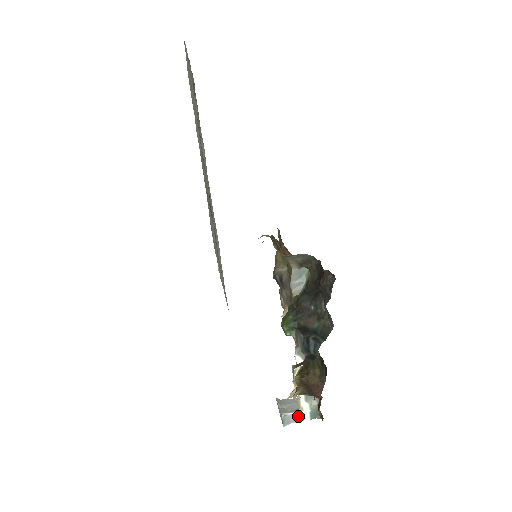
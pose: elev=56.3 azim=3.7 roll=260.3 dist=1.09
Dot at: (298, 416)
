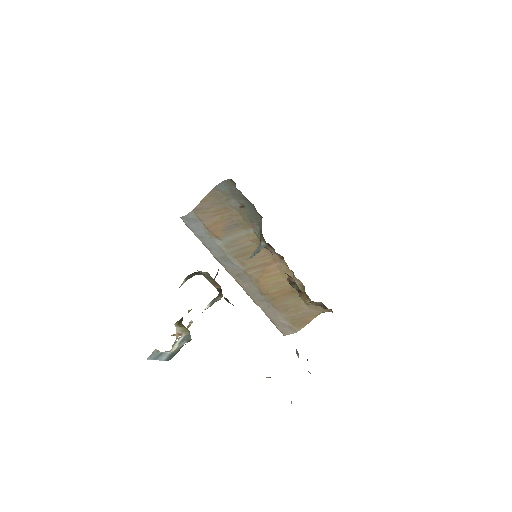
Dot at: (163, 355)
